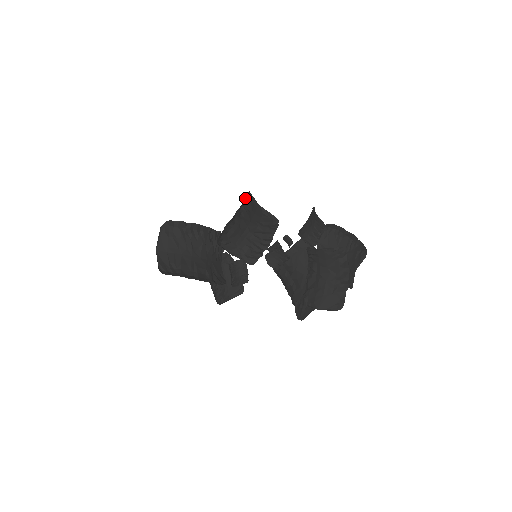
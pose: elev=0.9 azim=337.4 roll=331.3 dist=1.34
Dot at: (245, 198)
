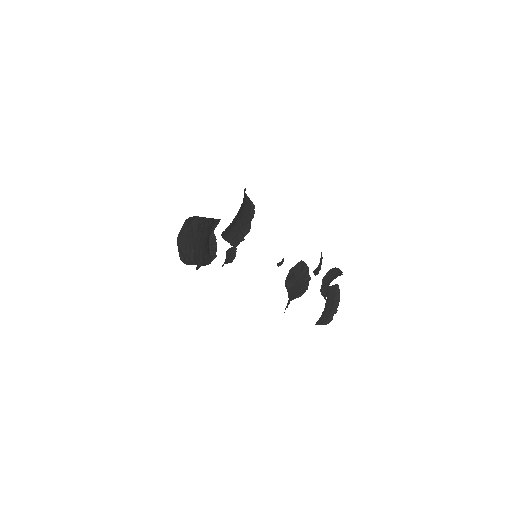
Dot at: occluded
